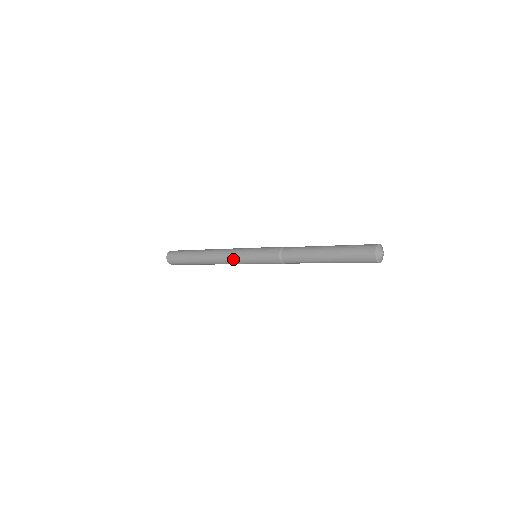
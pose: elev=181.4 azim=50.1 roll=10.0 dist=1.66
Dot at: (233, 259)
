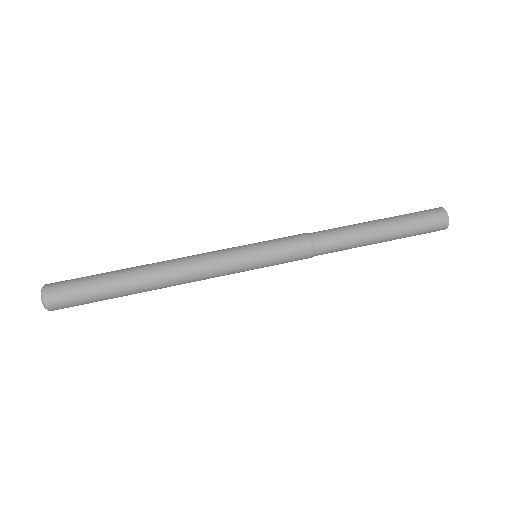
Dot at: (221, 270)
